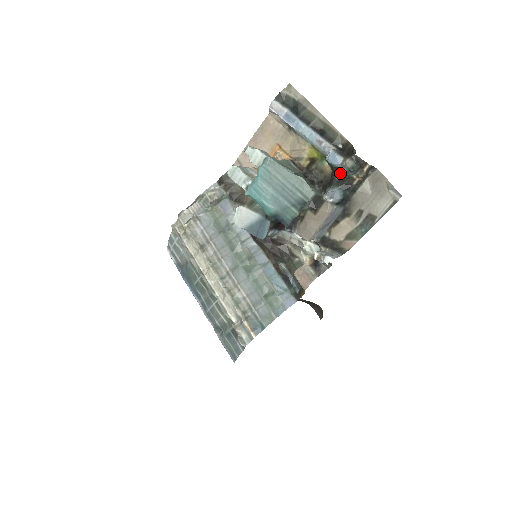
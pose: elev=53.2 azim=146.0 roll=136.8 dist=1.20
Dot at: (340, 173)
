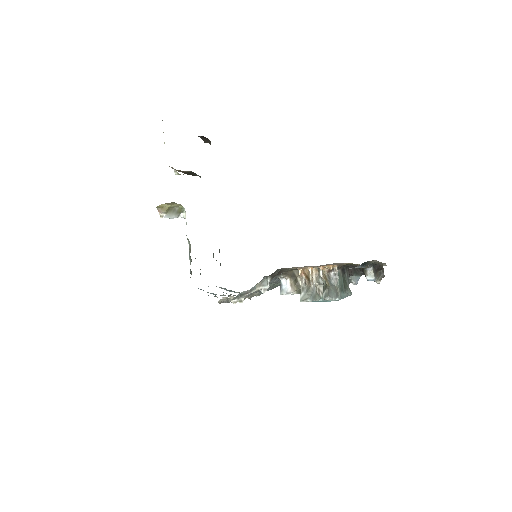
Dot at: occluded
